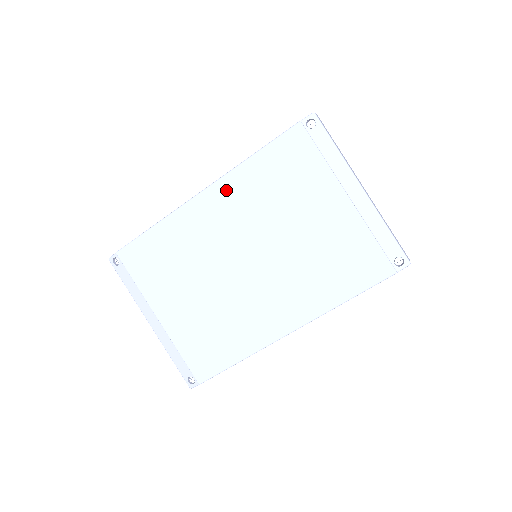
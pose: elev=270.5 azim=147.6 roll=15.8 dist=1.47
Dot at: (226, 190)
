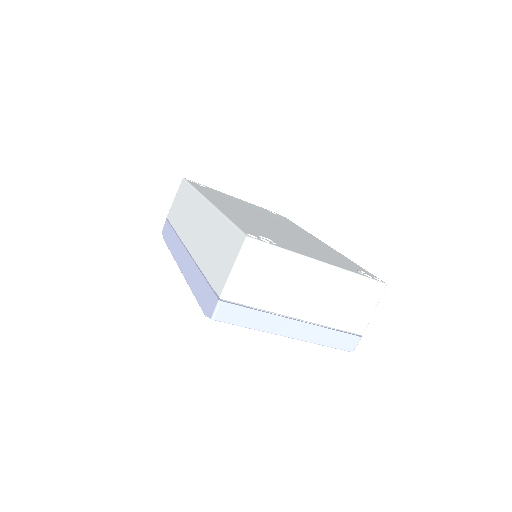
Dot at: occluded
